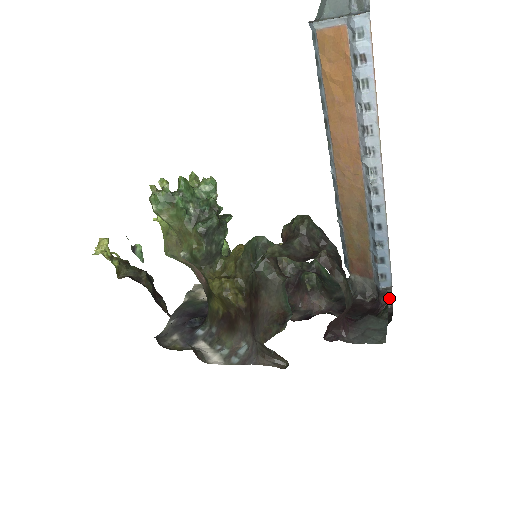
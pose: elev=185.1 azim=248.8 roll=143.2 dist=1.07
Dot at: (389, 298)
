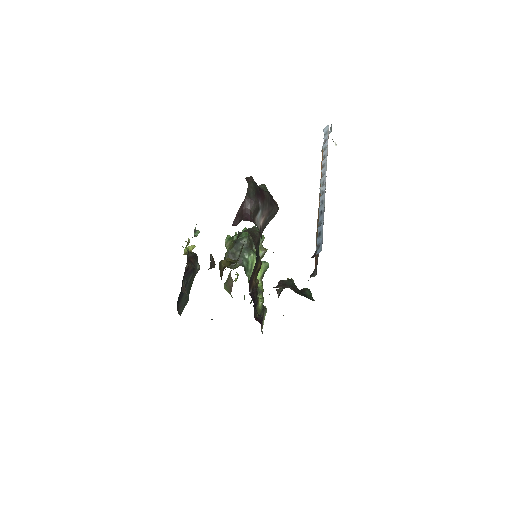
Dot at: (314, 254)
